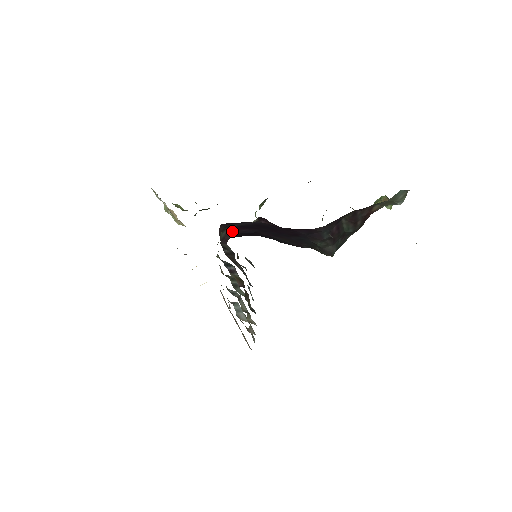
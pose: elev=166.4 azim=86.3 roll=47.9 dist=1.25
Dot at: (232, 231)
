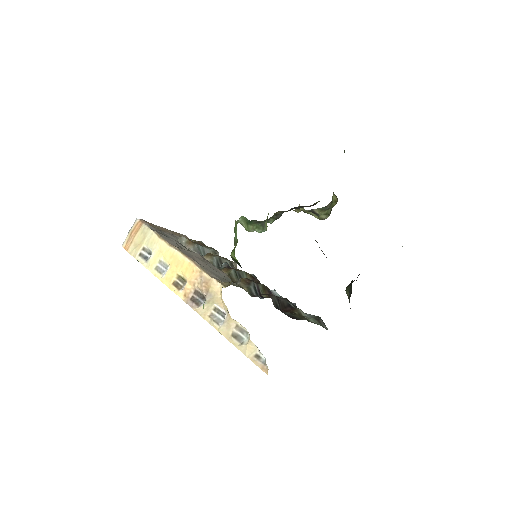
Dot at: occluded
